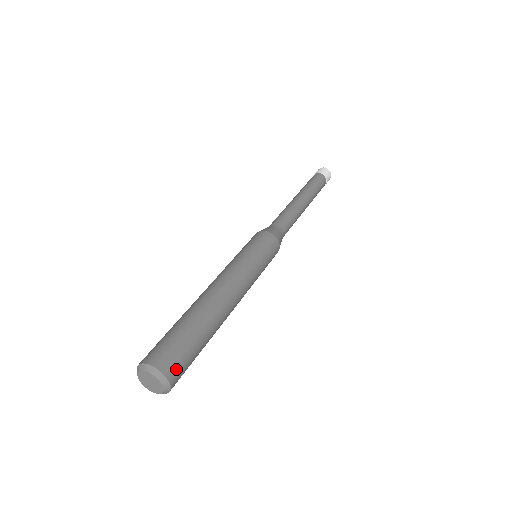
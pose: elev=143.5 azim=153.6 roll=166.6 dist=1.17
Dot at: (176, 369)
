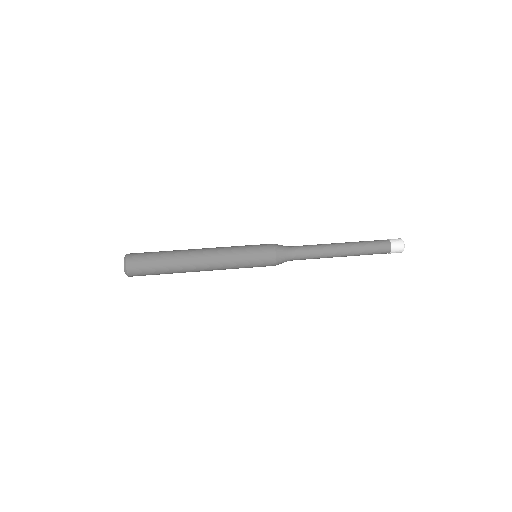
Dot at: (136, 275)
